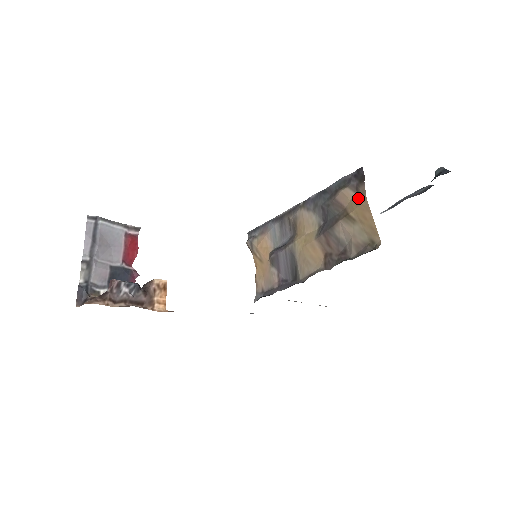
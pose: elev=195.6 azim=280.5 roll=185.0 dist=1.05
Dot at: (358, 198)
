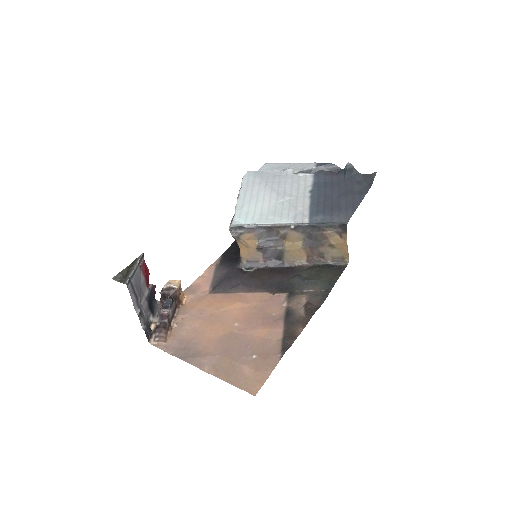
Dot at: (340, 239)
